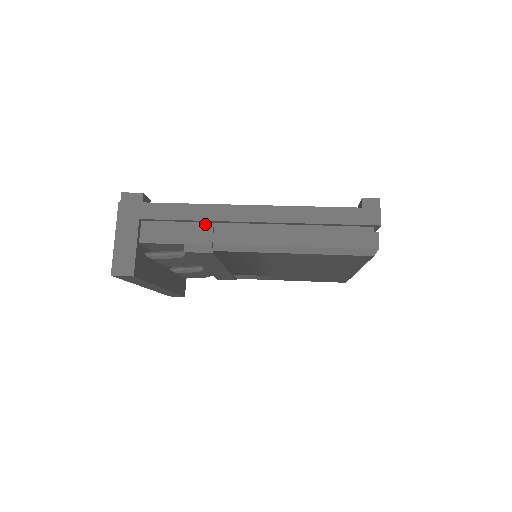
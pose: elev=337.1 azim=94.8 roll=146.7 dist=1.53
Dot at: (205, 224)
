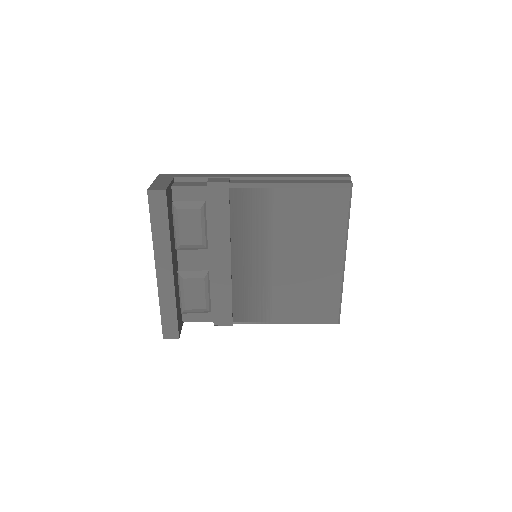
Dot at: occluded
